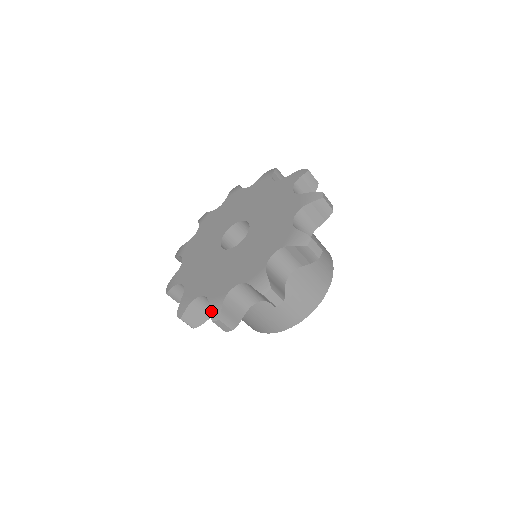
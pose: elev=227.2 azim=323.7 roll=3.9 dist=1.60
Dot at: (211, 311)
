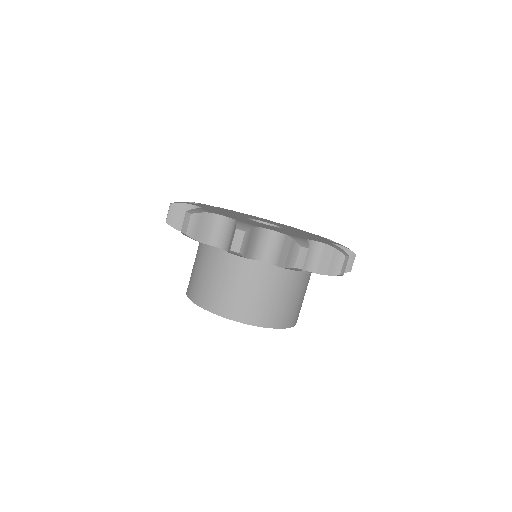
Dot at: (194, 209)
